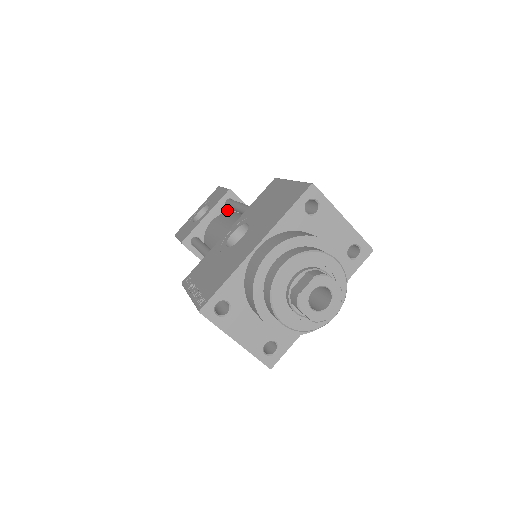
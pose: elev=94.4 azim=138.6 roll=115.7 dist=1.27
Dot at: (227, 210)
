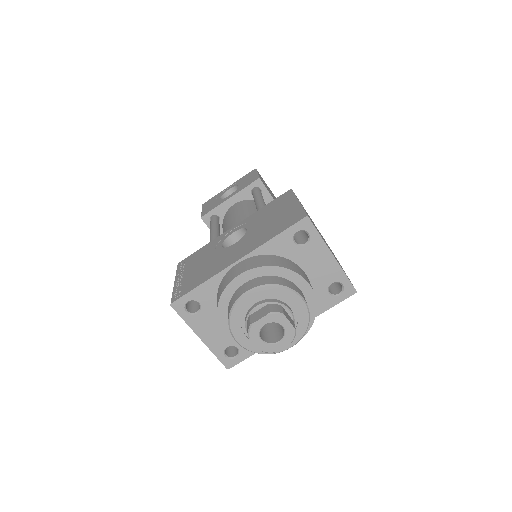
Dot at: (252, 197)
